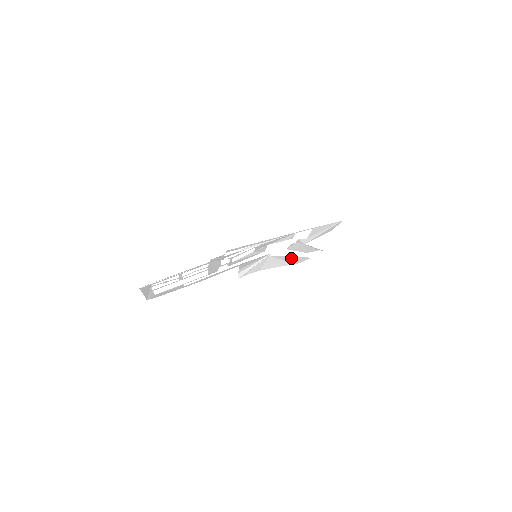
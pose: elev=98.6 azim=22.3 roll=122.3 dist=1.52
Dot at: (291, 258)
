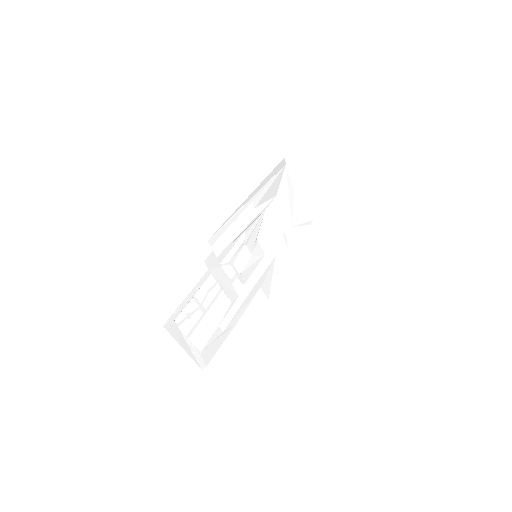
Dot at: (299, 254)
